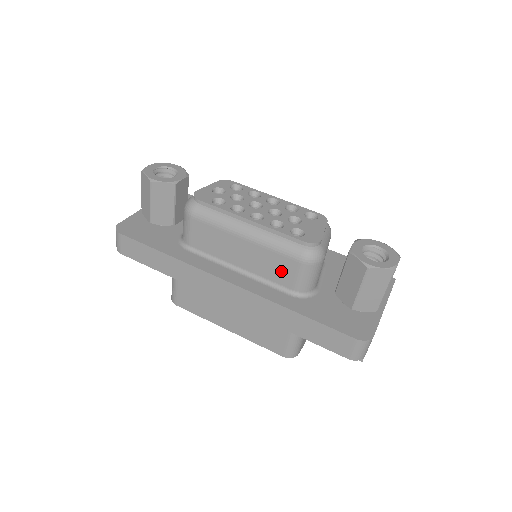
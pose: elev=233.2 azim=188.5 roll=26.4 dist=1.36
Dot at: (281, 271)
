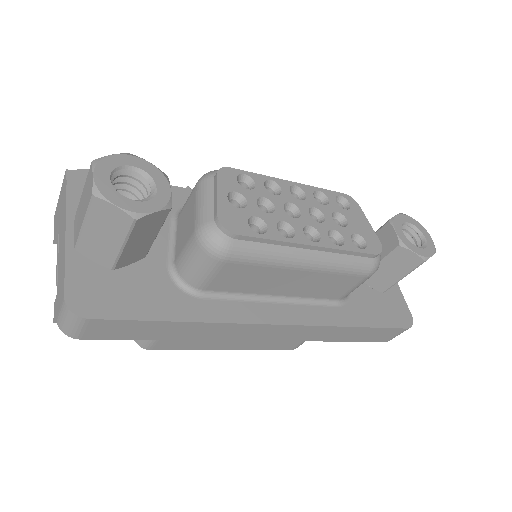
Dot at: (336, 288)
